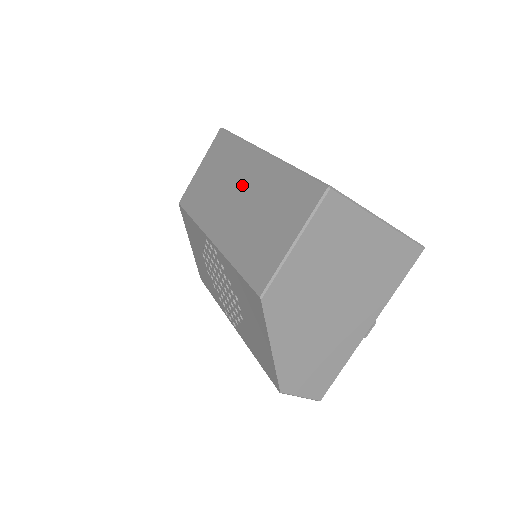
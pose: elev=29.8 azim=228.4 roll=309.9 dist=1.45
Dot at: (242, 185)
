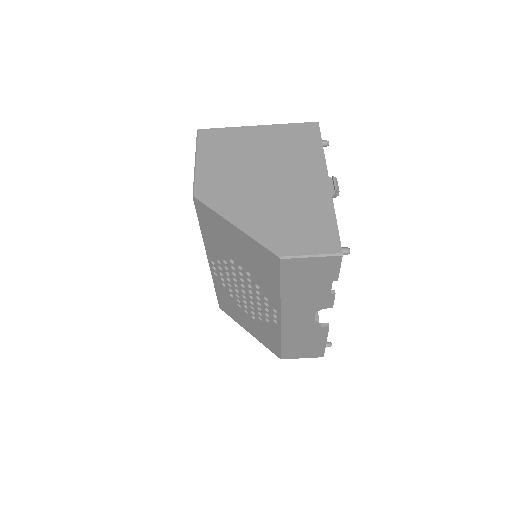
Dot at: occluded
